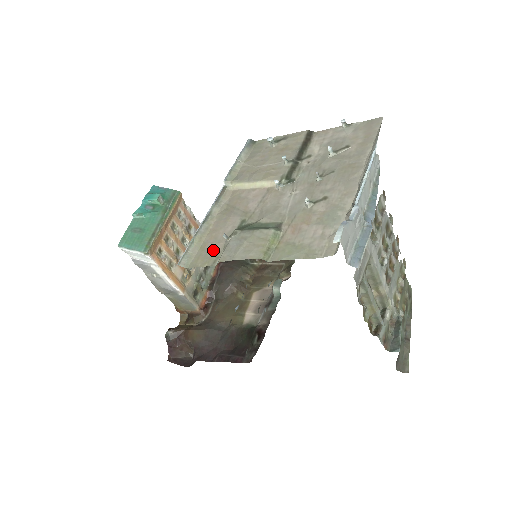
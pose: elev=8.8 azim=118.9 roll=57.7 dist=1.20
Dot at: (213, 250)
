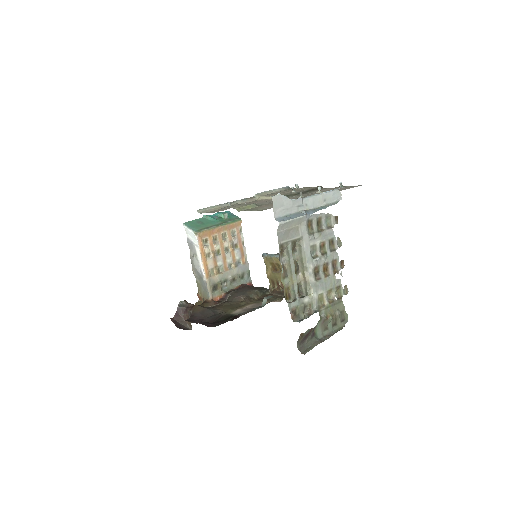
Dot at: (219, 210)
